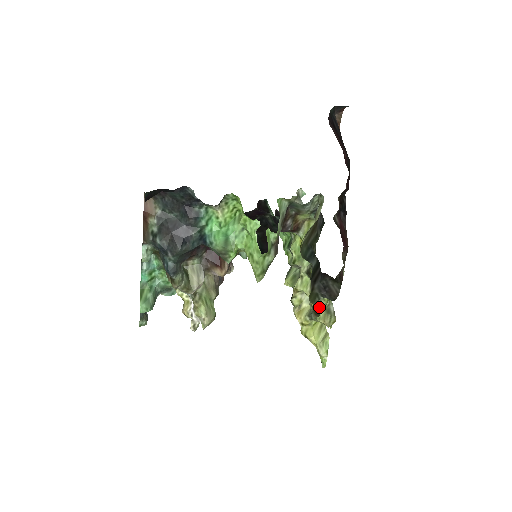
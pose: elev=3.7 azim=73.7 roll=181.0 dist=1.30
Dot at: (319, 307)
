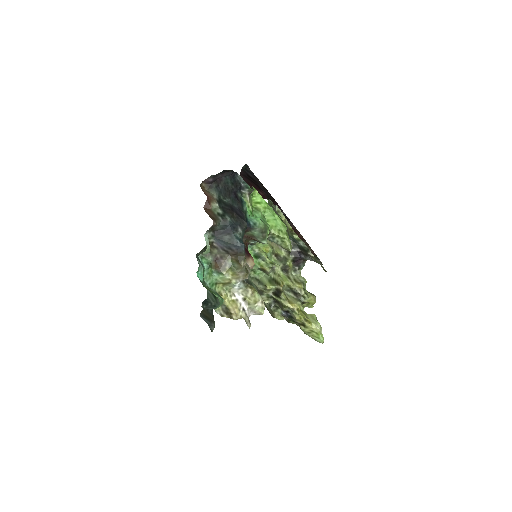
Dot at: (323, 267)
